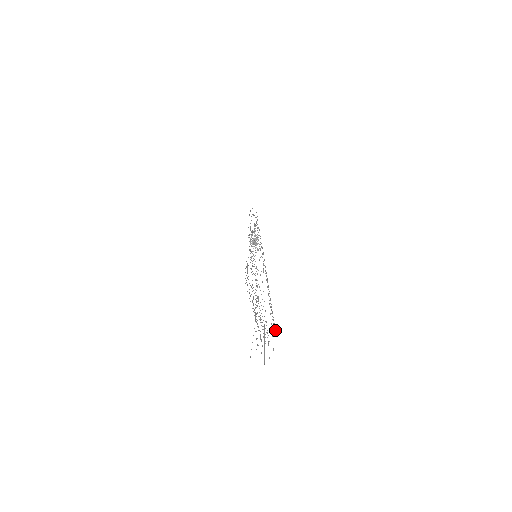
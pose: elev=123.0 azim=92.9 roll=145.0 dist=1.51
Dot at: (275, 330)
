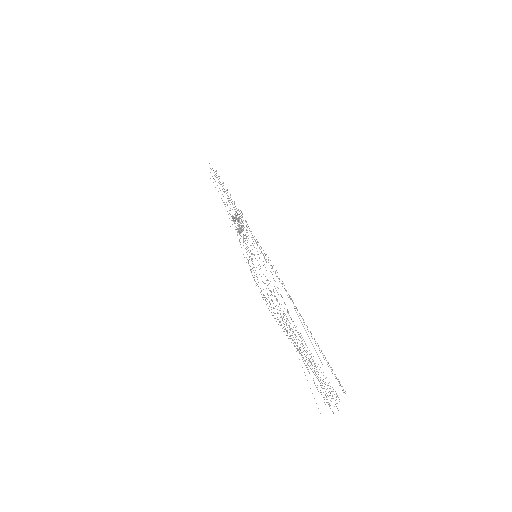
Dot at: occluded
